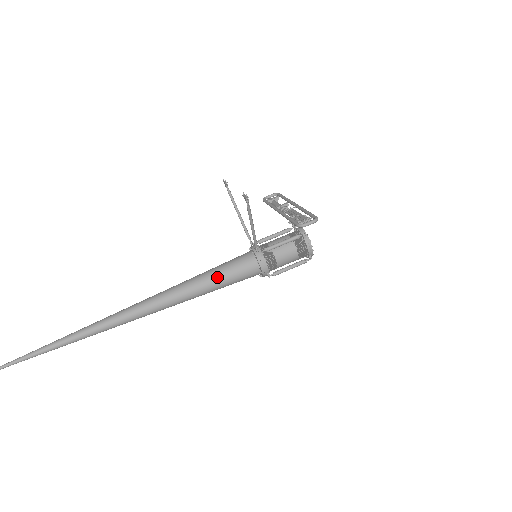
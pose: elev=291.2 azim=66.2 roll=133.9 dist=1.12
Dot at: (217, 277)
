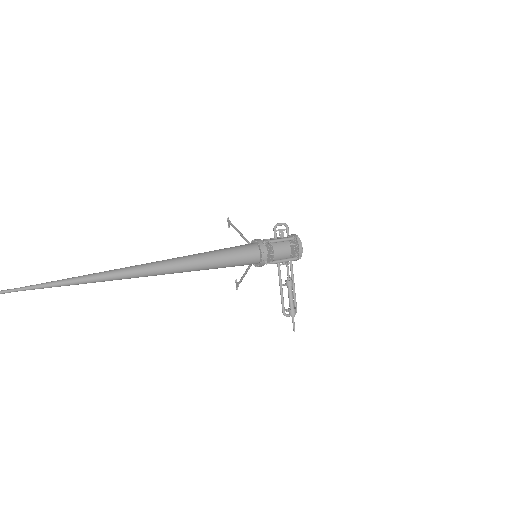
Dot at: occluded
